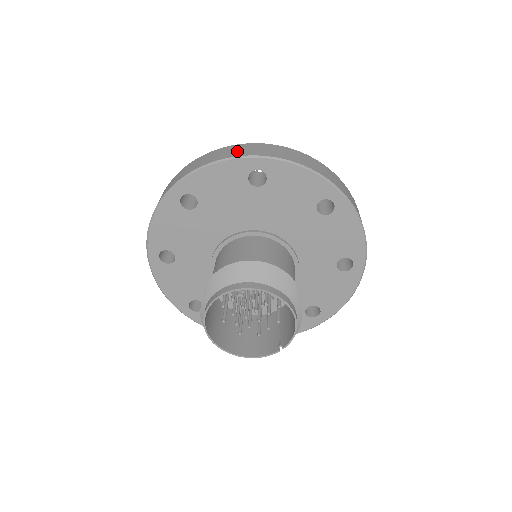
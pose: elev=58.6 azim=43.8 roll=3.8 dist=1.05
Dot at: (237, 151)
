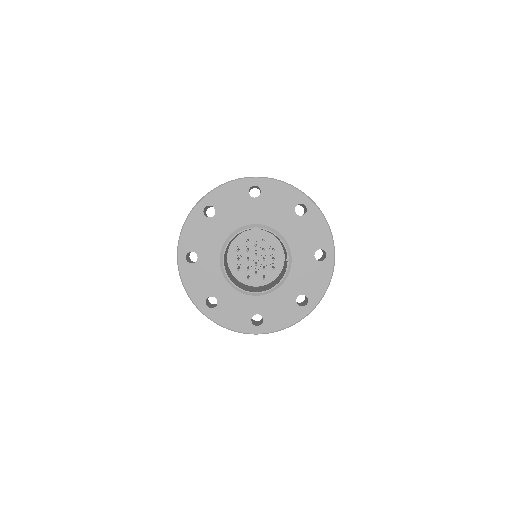
Dot at: occluded
